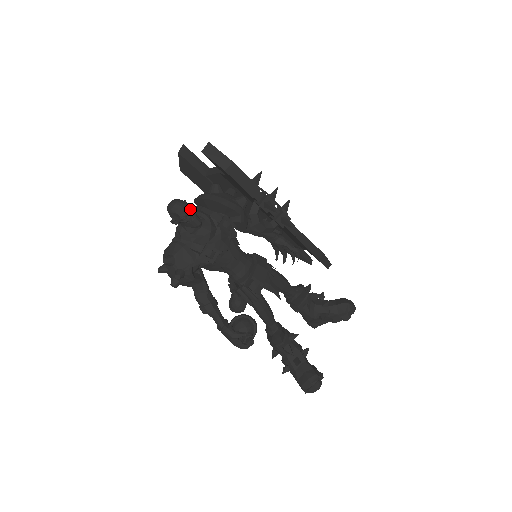
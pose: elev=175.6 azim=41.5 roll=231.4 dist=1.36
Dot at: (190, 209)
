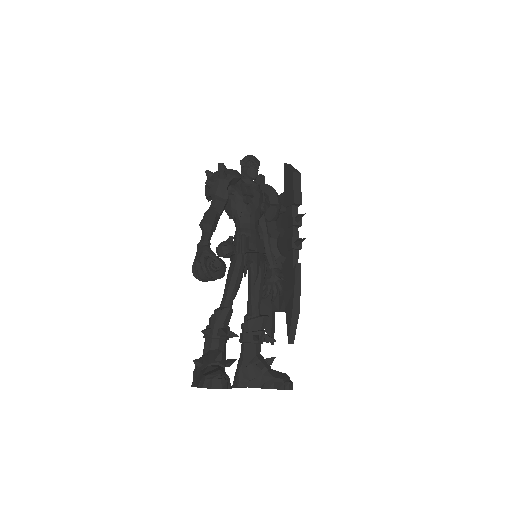
Dot at: (259, 163)
